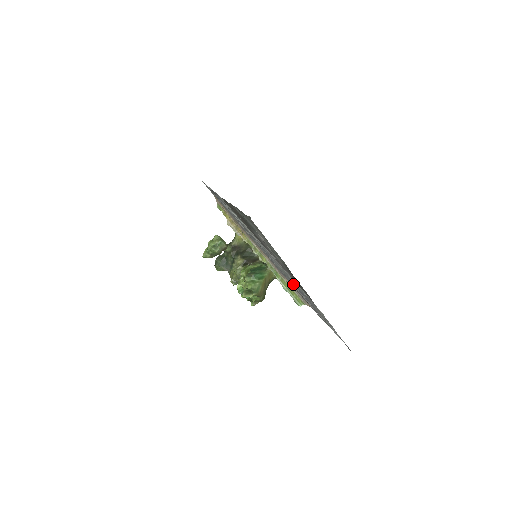
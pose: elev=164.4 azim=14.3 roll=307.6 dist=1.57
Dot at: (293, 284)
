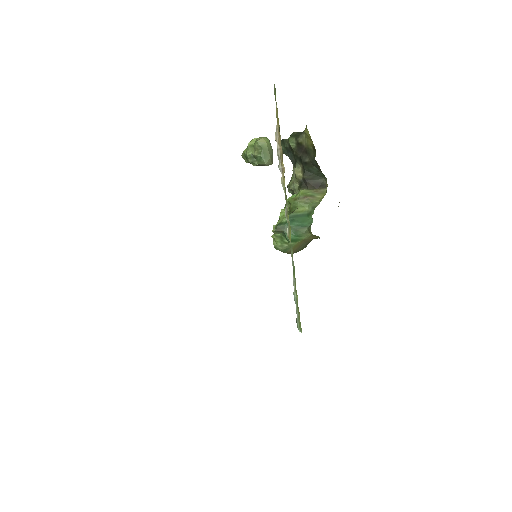
Dot at: occluded
